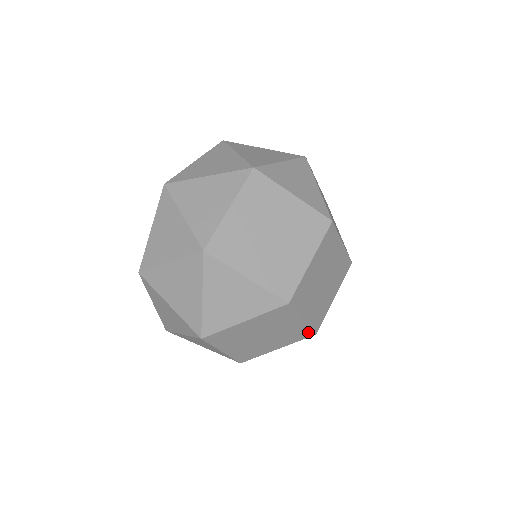
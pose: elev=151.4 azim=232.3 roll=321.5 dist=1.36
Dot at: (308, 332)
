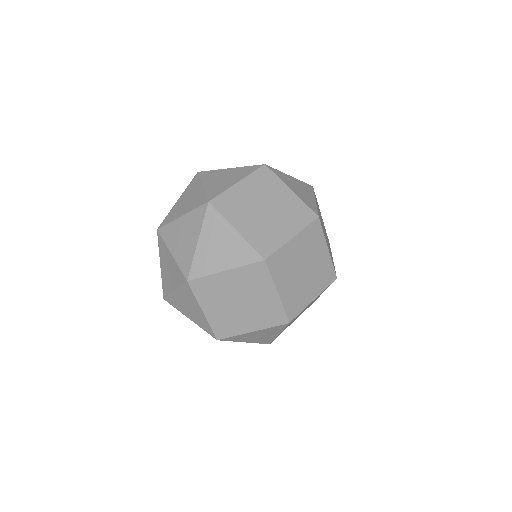
Dot at: (282, 315)
